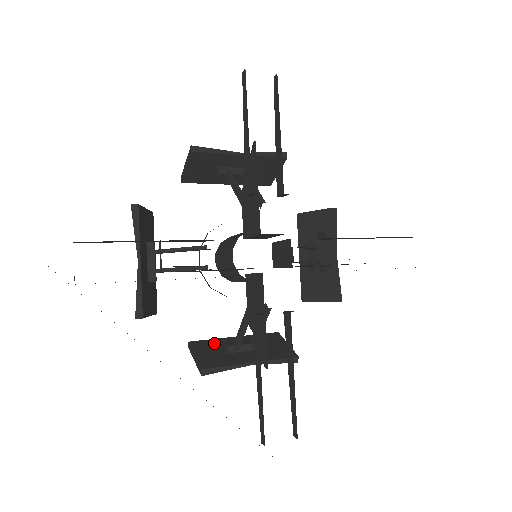
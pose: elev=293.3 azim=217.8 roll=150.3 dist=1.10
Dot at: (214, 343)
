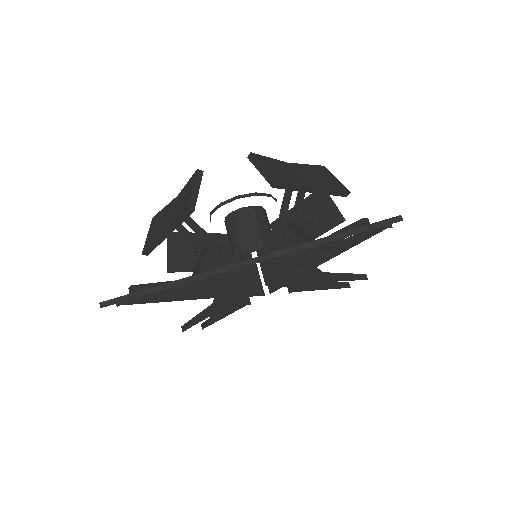
Dot at: occluded
